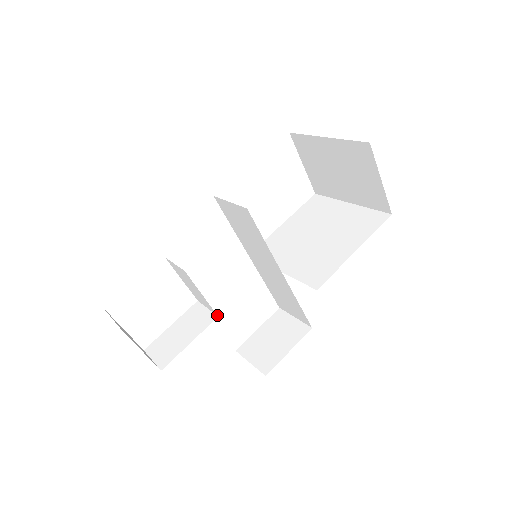
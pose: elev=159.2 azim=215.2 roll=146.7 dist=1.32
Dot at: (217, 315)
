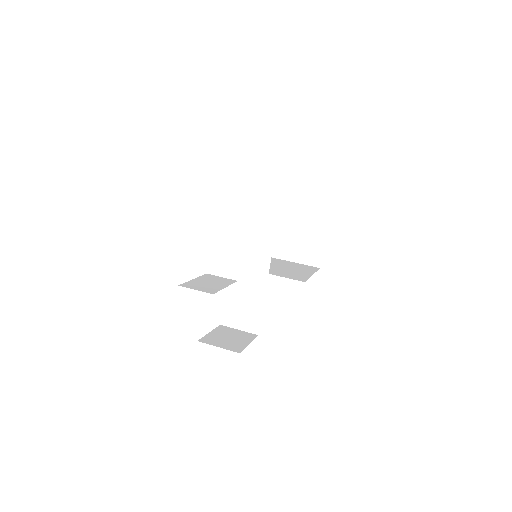
Dot at: occluded
